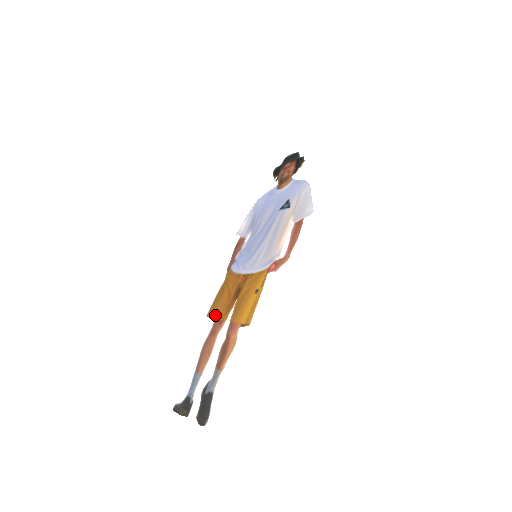
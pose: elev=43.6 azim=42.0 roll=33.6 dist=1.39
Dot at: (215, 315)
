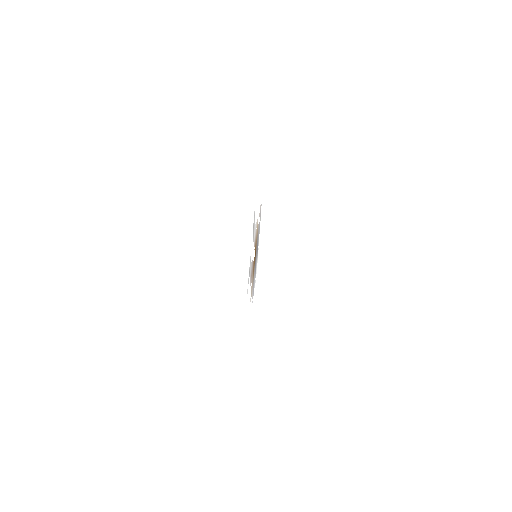
Dot at: occluded
